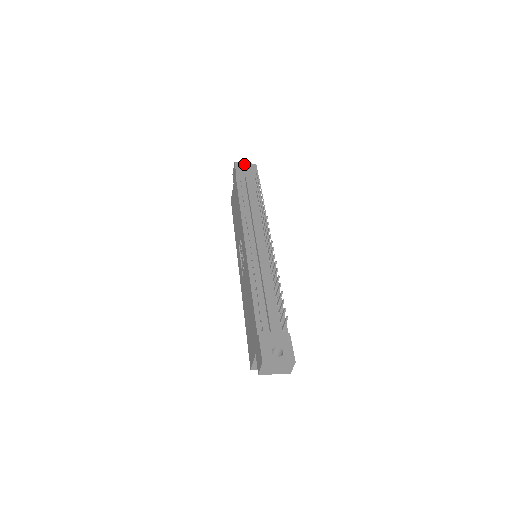
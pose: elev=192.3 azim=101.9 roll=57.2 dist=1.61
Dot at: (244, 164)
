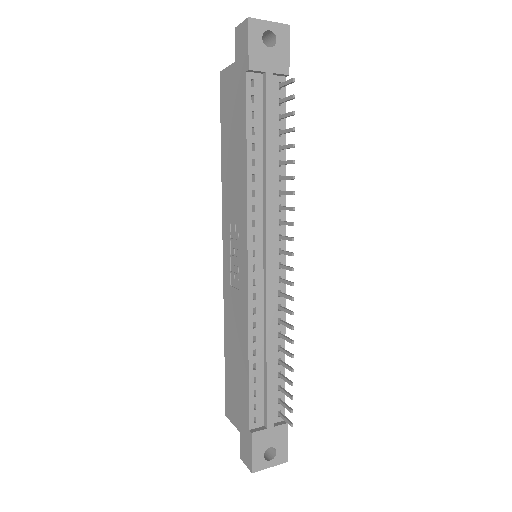
Dot at: (266, 26)
